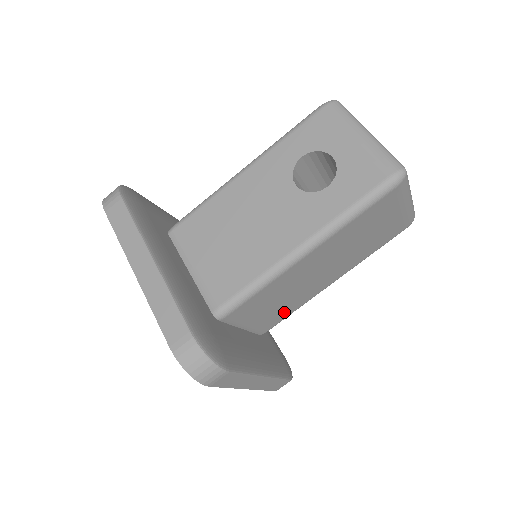
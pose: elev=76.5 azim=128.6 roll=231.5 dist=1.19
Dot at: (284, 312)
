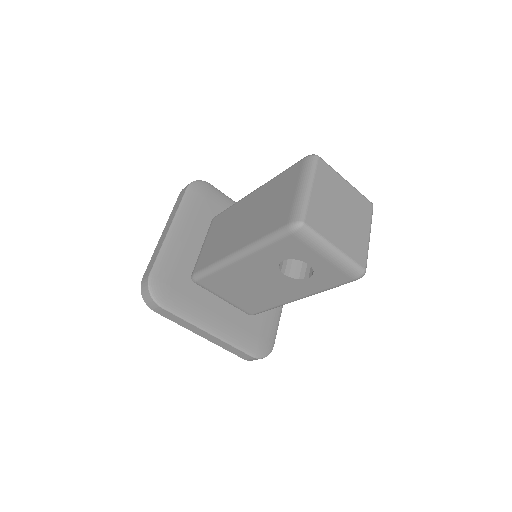
Dot at: occluded
